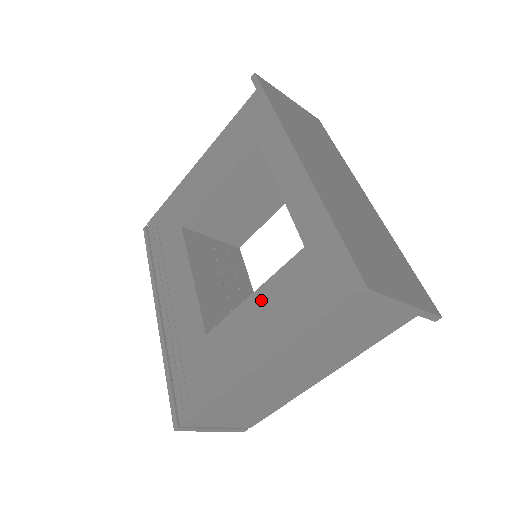
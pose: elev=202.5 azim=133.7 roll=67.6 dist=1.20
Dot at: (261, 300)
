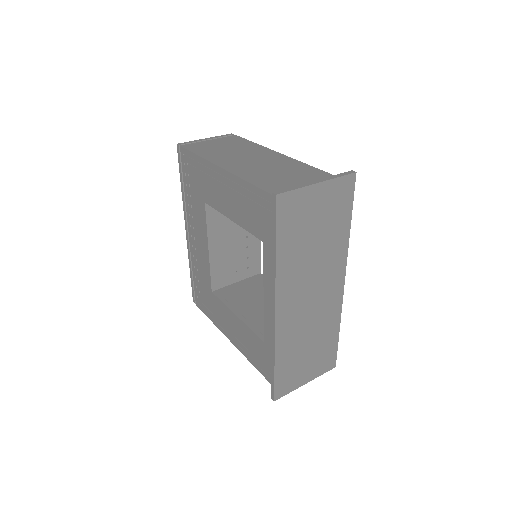
Dot at: (239, 325)
